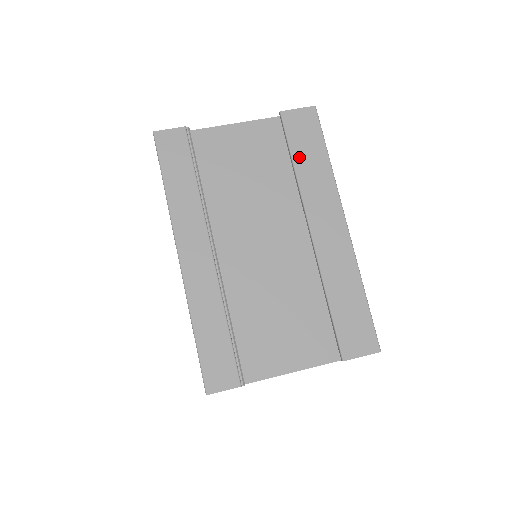
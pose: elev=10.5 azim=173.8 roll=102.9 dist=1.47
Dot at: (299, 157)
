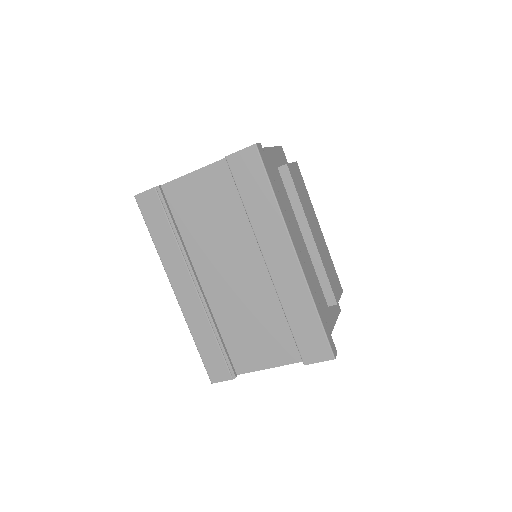
Dot at: (248, 199)
